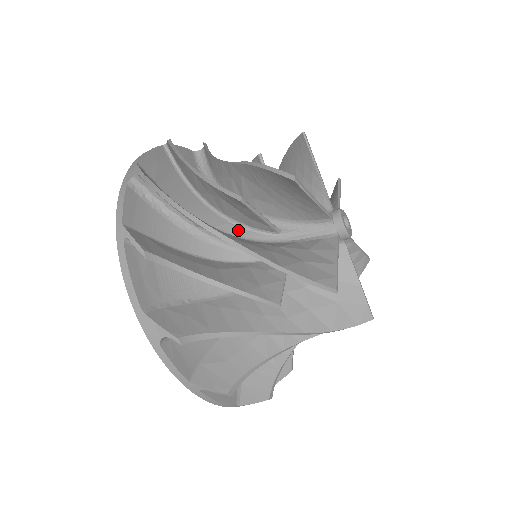
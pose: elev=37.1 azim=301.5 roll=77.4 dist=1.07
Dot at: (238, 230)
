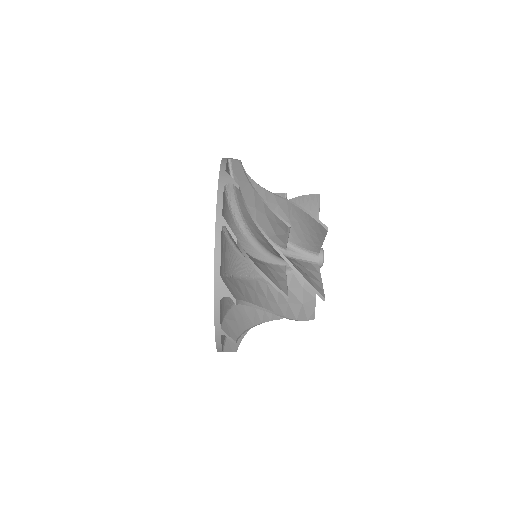
Dot at: occluded
